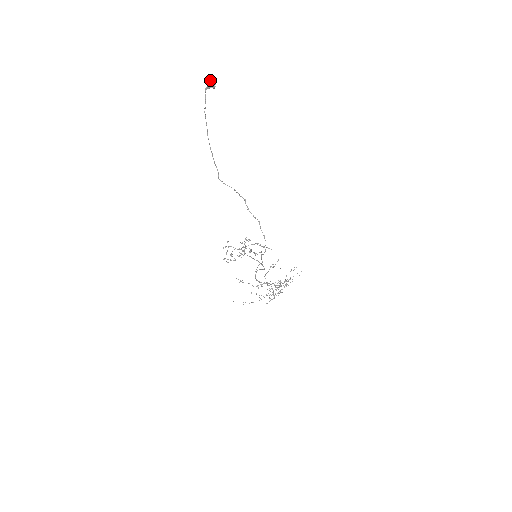
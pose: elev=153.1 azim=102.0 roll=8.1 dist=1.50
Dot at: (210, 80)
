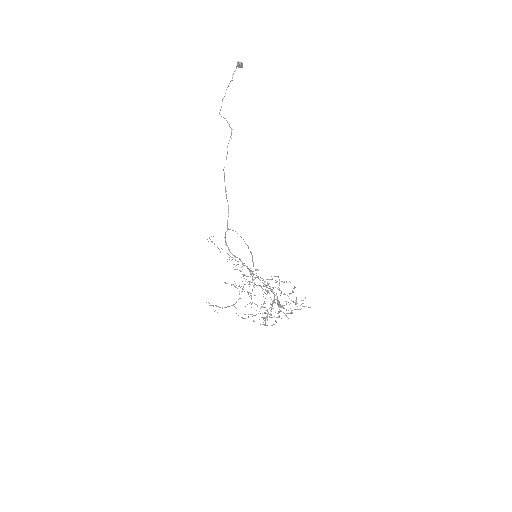
Dot at: (241, 63)
